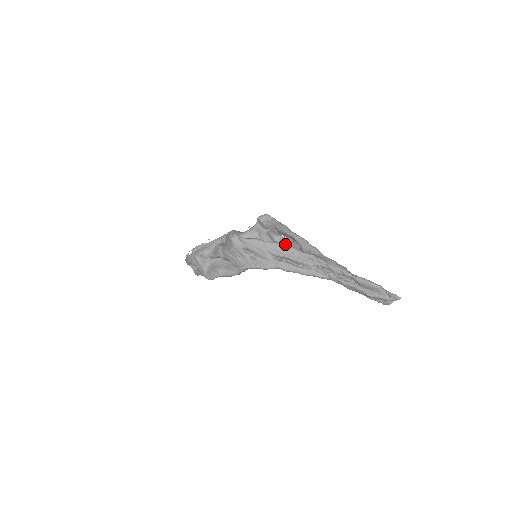
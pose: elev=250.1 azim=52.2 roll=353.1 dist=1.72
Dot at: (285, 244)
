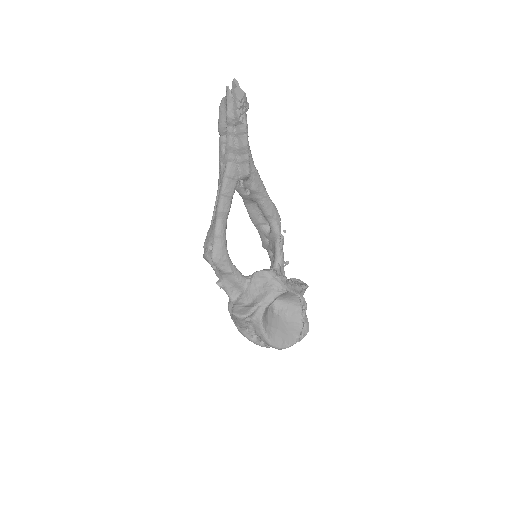
Dot at: (269, 223)
